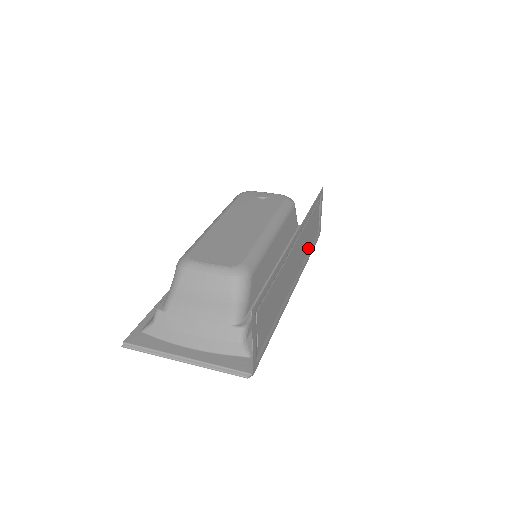
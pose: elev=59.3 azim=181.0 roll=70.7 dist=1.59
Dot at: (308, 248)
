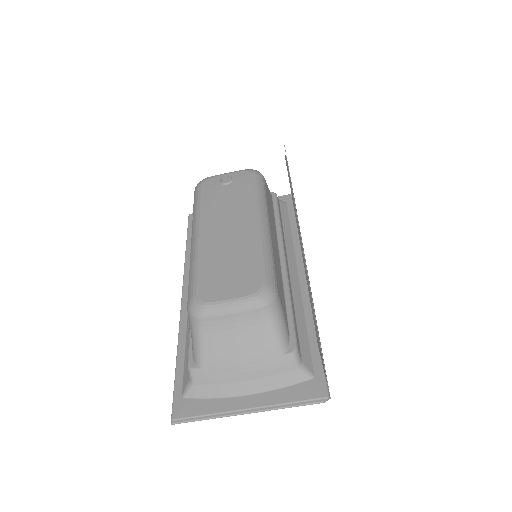
Dot at: occluded
